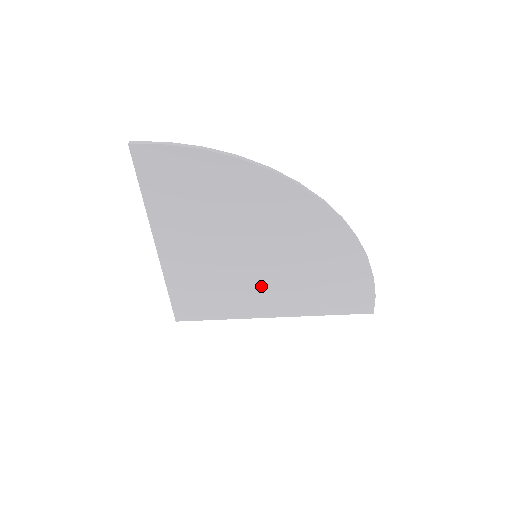
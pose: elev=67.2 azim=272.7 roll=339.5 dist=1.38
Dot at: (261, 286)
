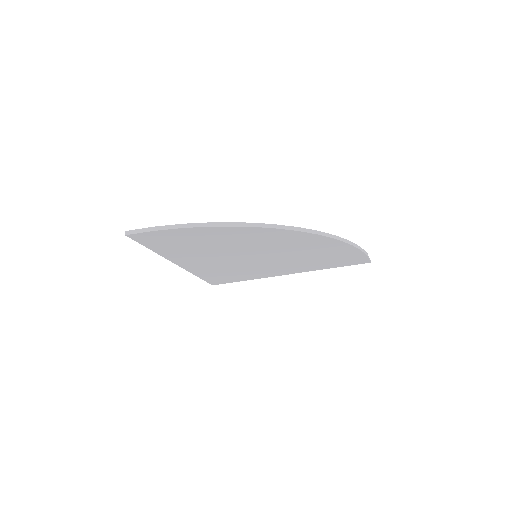
Dot at: (268, 266)
